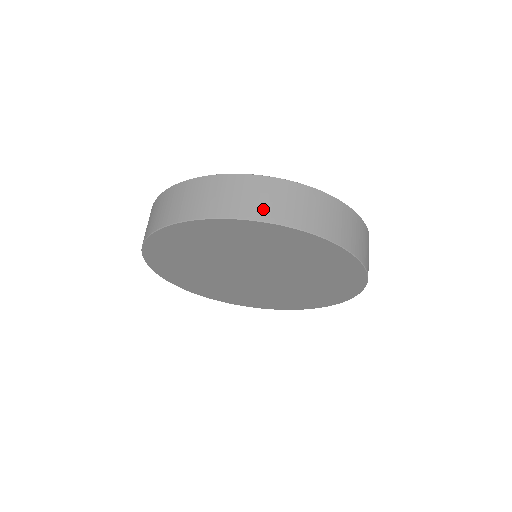
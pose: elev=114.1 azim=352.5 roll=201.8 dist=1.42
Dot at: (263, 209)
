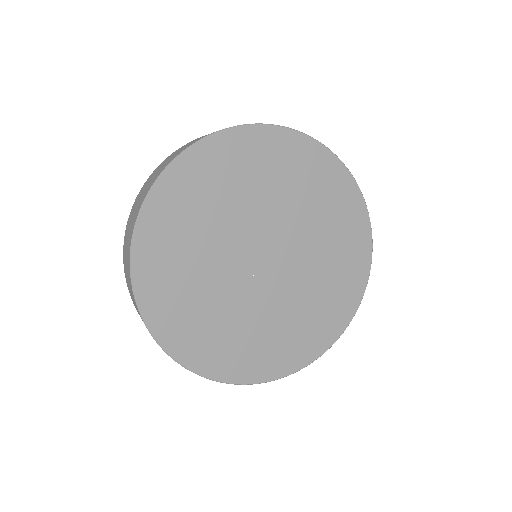
Dot at: occluded
